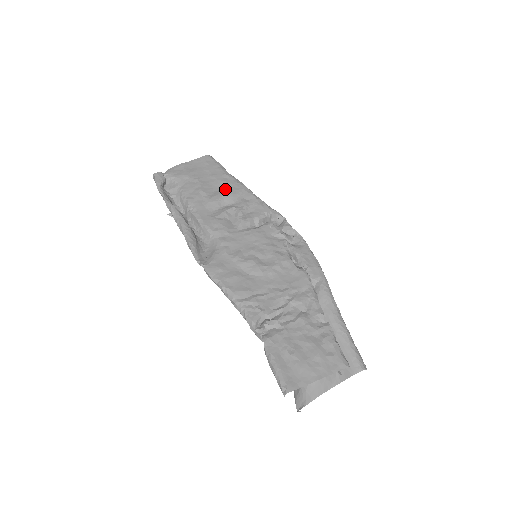
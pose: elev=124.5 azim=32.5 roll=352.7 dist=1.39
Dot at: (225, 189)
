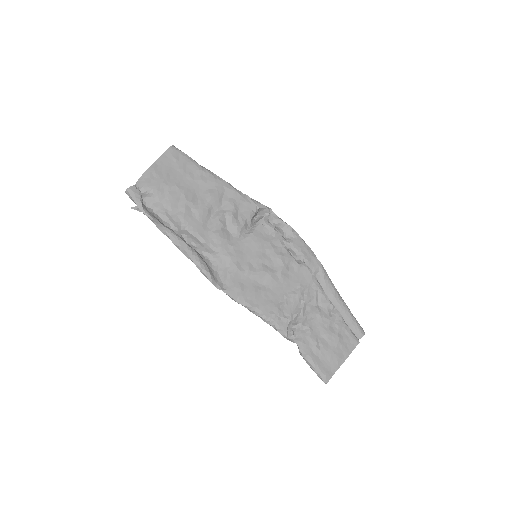
Dot at: (207, 191)
